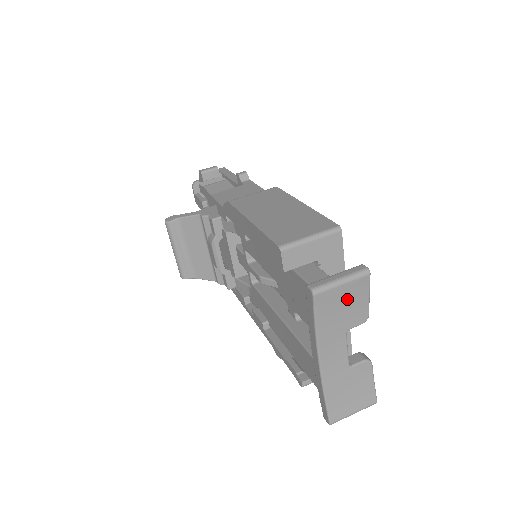
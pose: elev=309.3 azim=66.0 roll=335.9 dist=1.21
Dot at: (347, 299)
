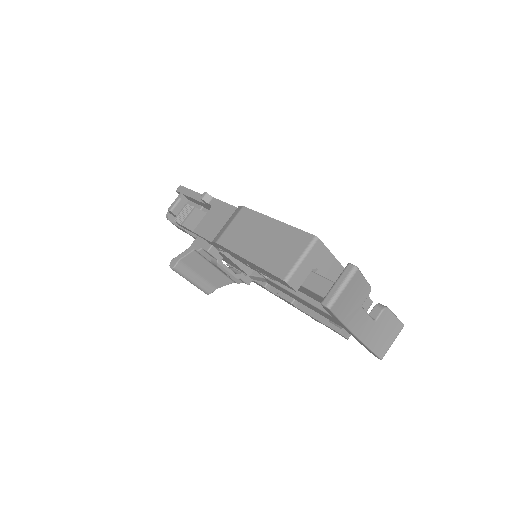
Dot at: (352, 292)
